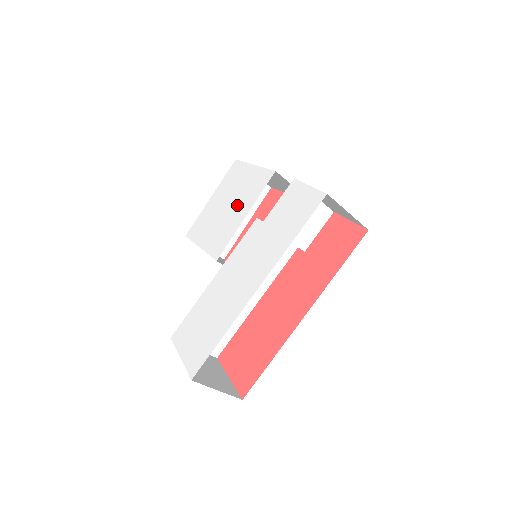
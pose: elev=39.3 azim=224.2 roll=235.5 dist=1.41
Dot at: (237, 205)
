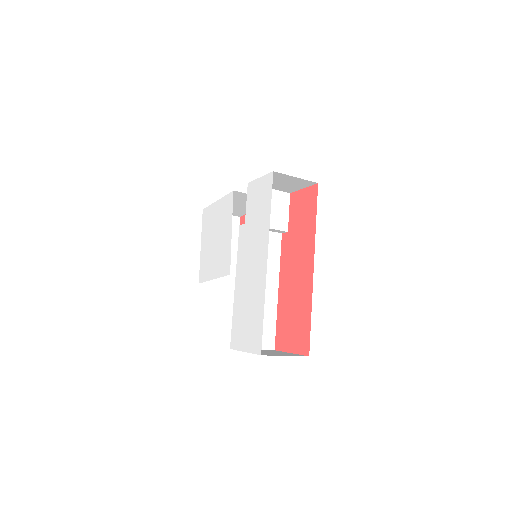
Dot at: (222, 232)
